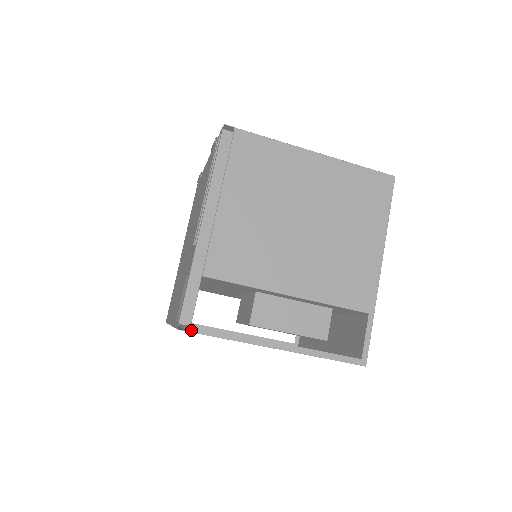
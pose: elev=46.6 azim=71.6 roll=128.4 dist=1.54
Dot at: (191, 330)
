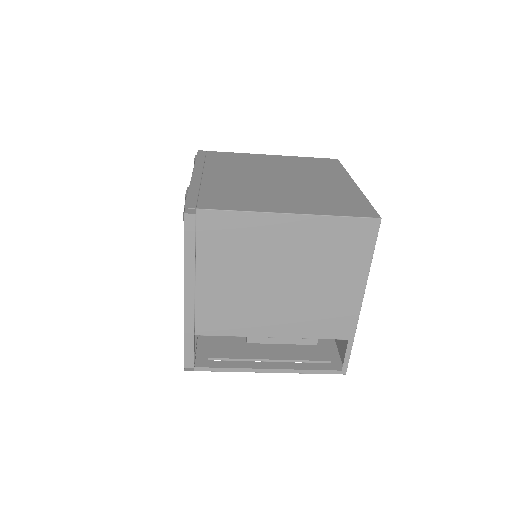
Dot at: (195, 370)
